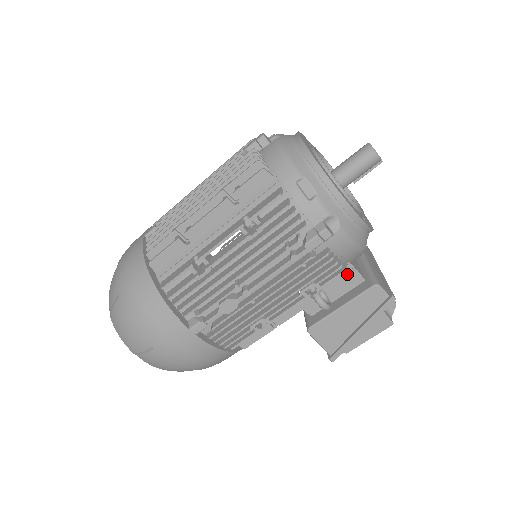
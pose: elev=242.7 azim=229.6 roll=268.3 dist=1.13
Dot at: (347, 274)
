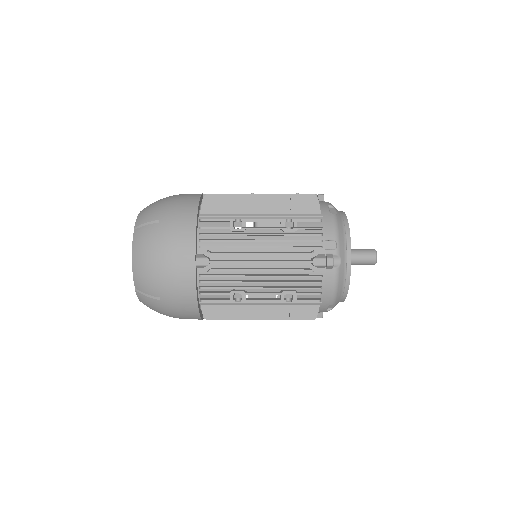
Dot at: occluded
